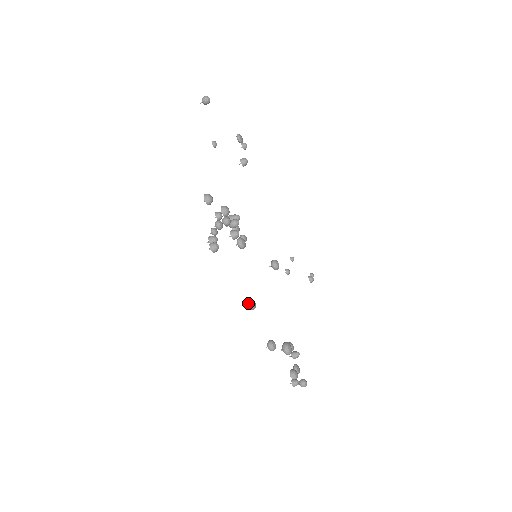
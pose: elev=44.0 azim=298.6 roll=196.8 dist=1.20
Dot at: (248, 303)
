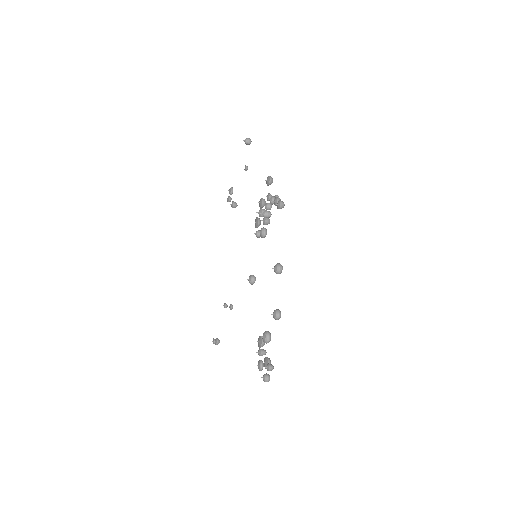
Dot at: (280, 264)
